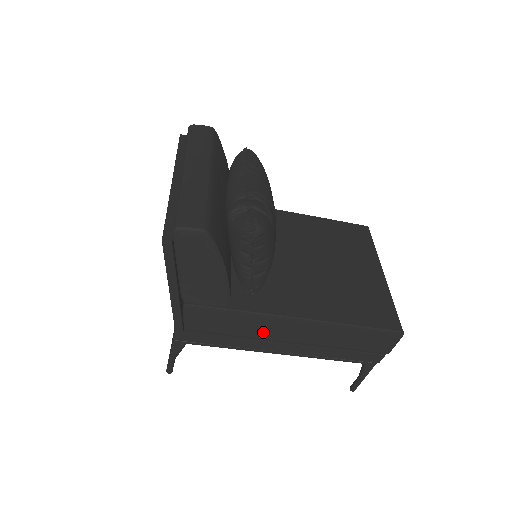
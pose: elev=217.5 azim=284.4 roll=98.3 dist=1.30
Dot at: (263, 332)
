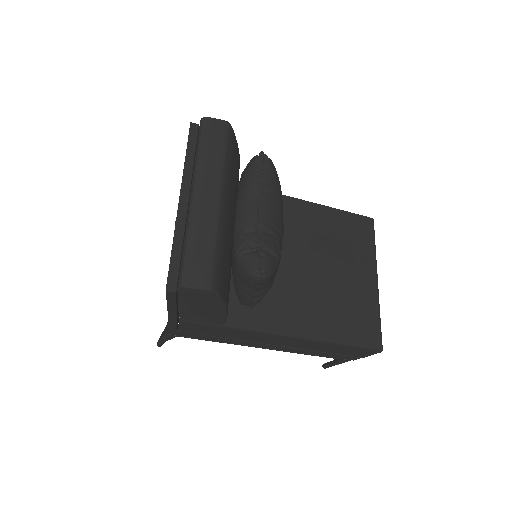
Dot at: (253, 339)
